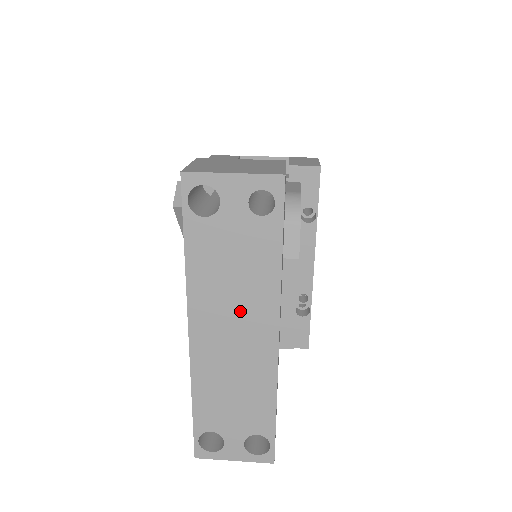
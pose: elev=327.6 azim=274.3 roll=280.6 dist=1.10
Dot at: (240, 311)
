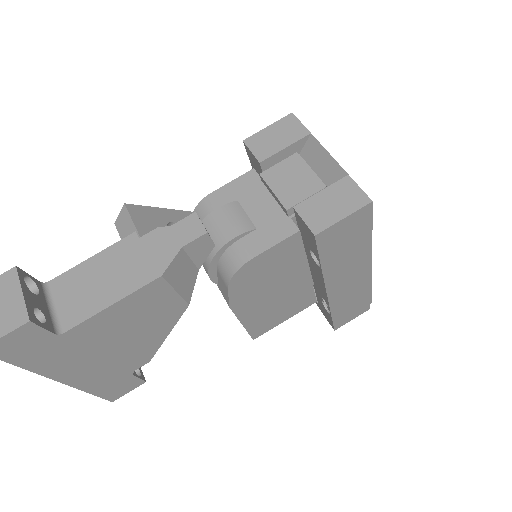
Dot at: occluded
